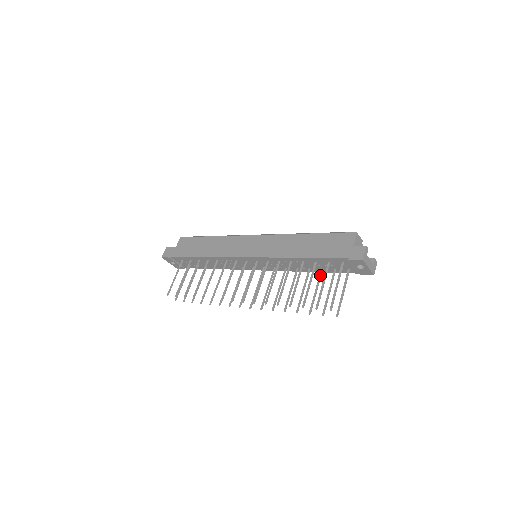
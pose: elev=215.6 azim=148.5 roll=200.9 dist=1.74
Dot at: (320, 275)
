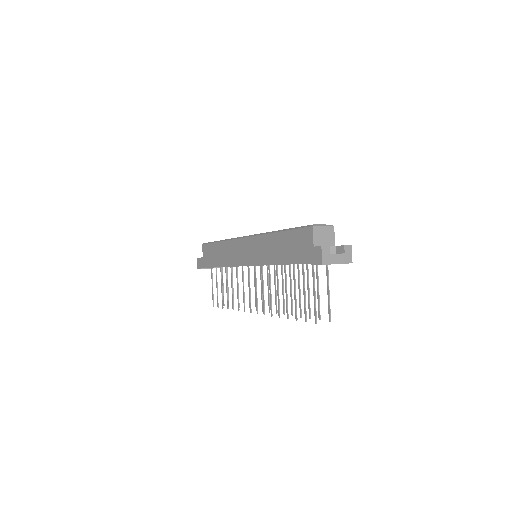
Dot at: (307, 272)
